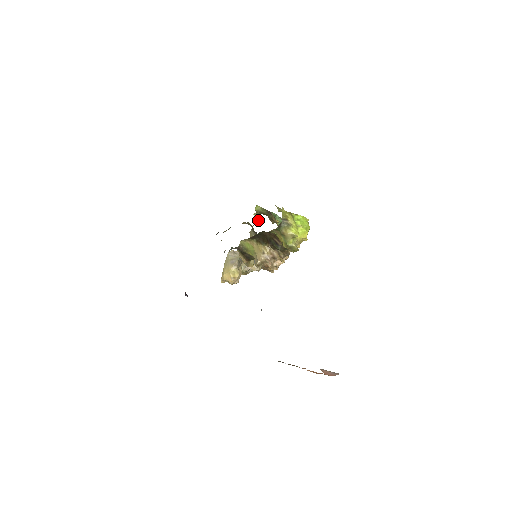
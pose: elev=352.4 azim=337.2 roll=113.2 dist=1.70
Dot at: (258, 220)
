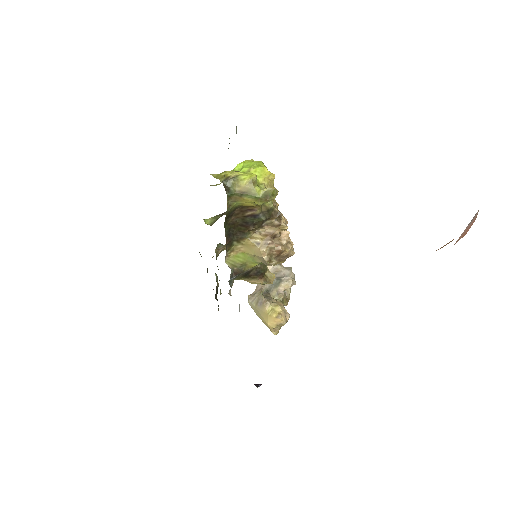
Dot at: occluded
